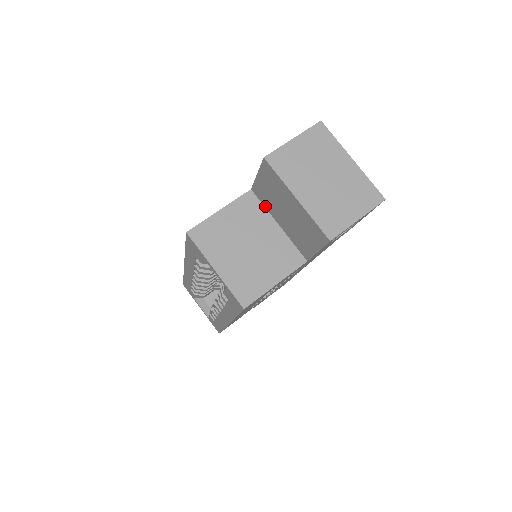
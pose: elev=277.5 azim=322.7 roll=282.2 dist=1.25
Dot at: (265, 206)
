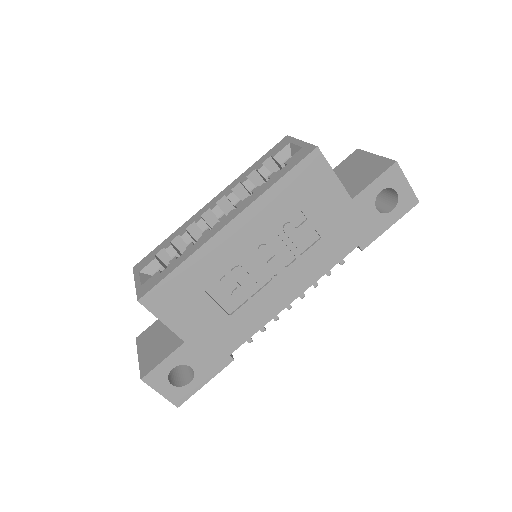
Dot at: occluded
